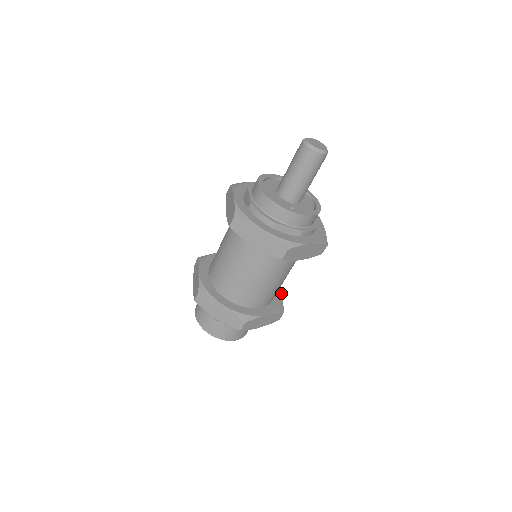
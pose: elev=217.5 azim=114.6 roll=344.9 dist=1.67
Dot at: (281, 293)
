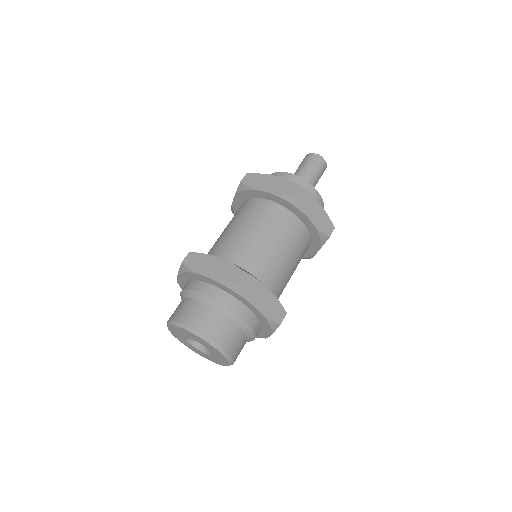
Dot at: occluded
